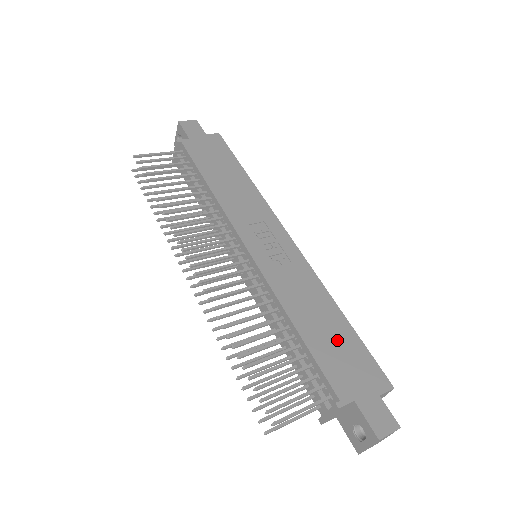
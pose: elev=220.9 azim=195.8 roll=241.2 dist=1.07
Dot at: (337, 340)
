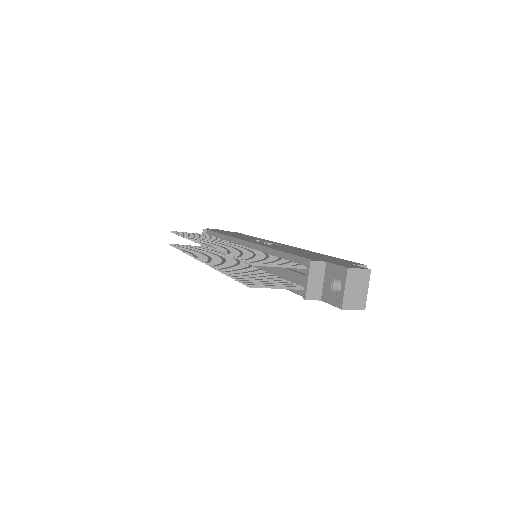
Dot at: (315, 255)
